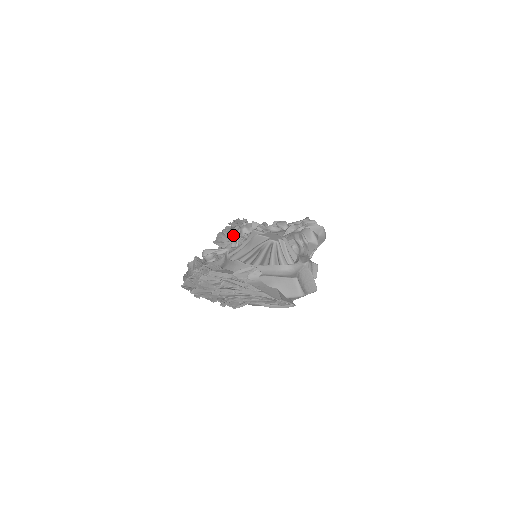
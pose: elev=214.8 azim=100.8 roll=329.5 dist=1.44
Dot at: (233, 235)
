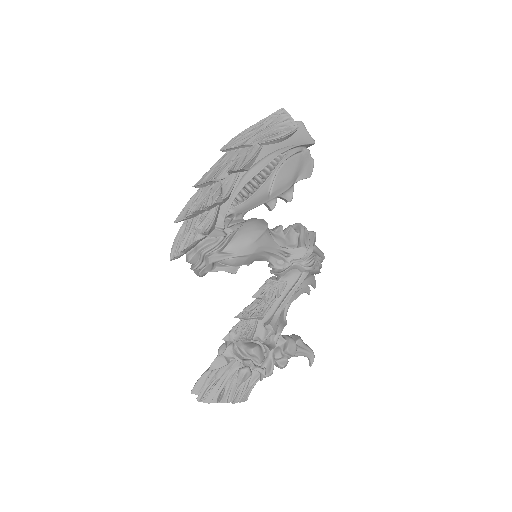
Dot at: occluded
